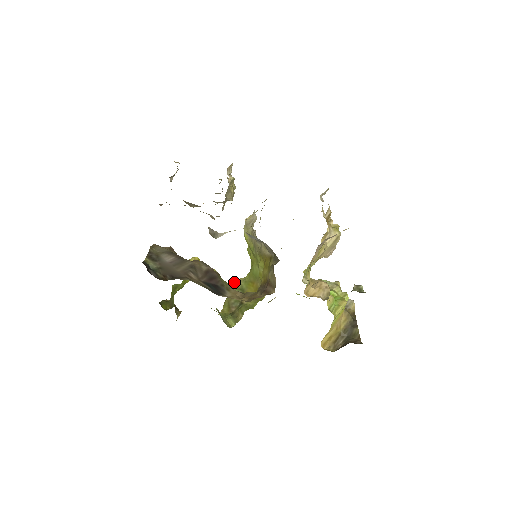
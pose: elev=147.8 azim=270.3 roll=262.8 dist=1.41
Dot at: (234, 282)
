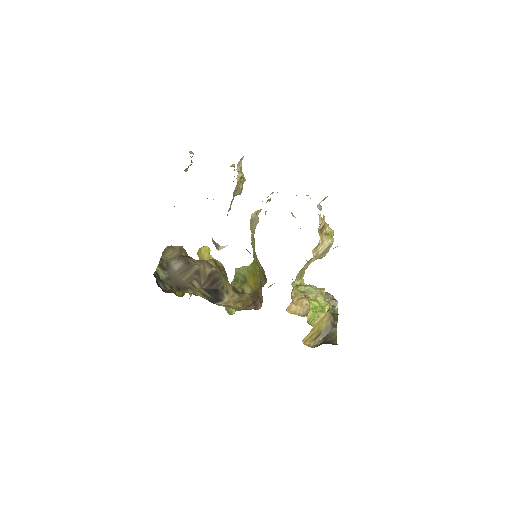
Dot at: (240, 268)
